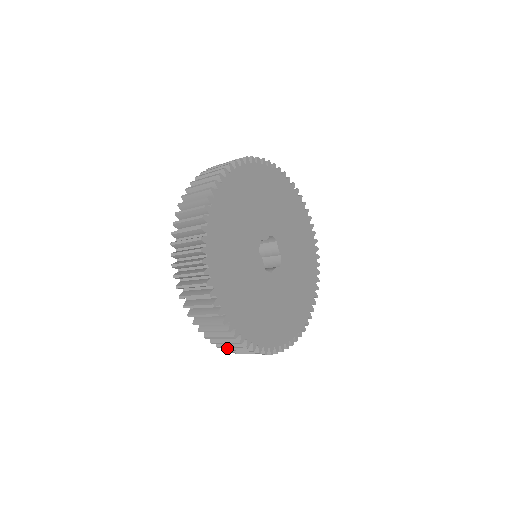
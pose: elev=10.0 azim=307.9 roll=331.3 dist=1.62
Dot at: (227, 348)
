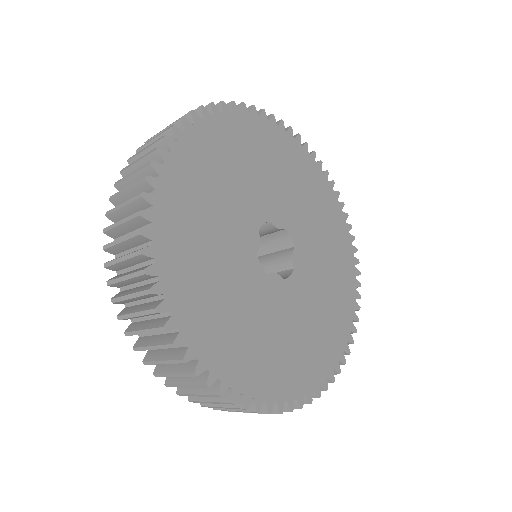
Dot at: (140, 343)
